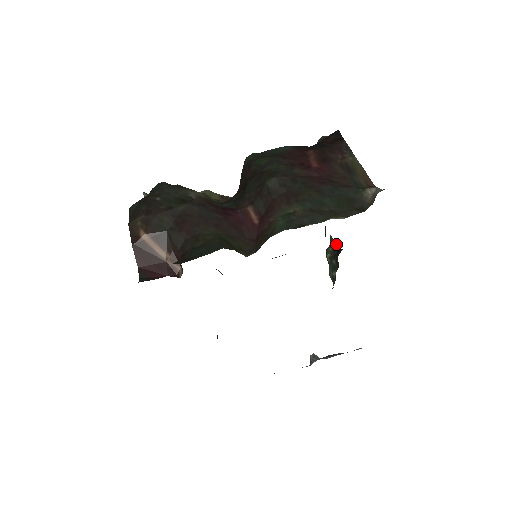
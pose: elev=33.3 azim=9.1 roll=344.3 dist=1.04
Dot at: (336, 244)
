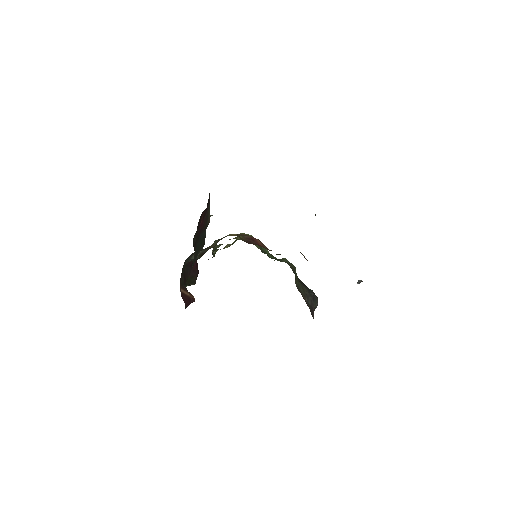
Dot at: occluded
